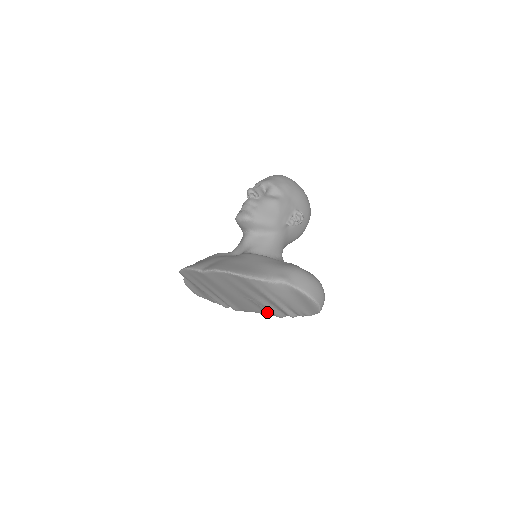
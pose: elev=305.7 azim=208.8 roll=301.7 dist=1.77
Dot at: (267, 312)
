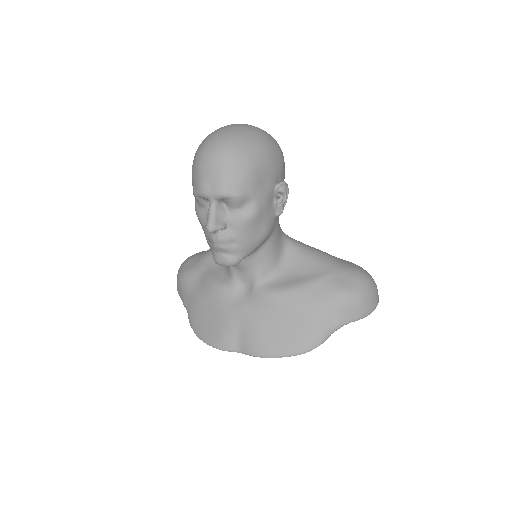
Dot at: occluded
